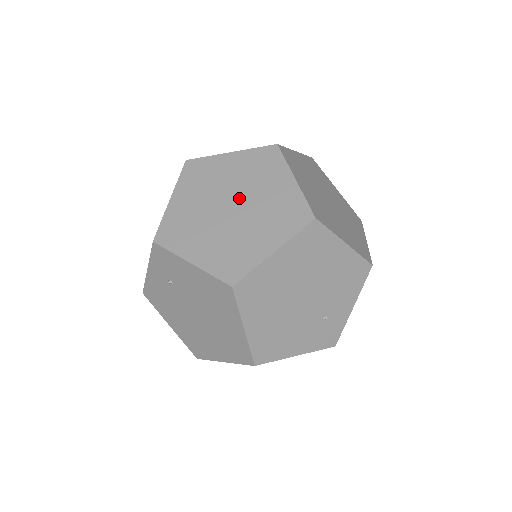
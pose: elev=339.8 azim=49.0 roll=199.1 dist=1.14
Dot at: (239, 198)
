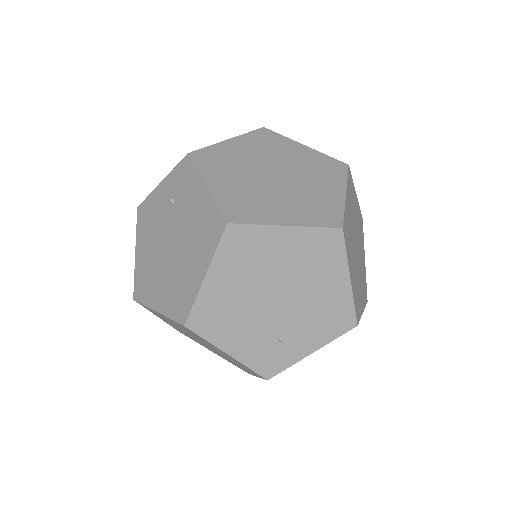
Dot at: (287, 174)
